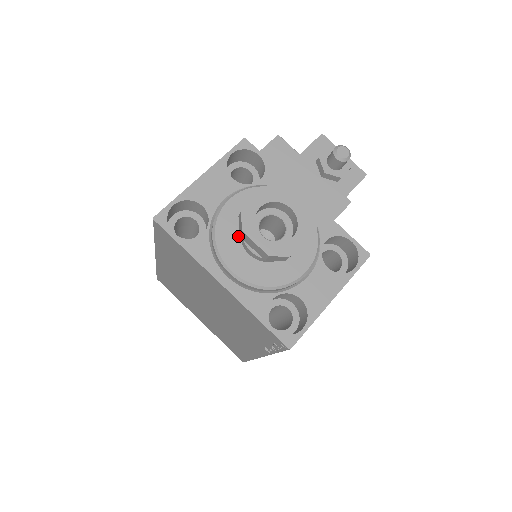
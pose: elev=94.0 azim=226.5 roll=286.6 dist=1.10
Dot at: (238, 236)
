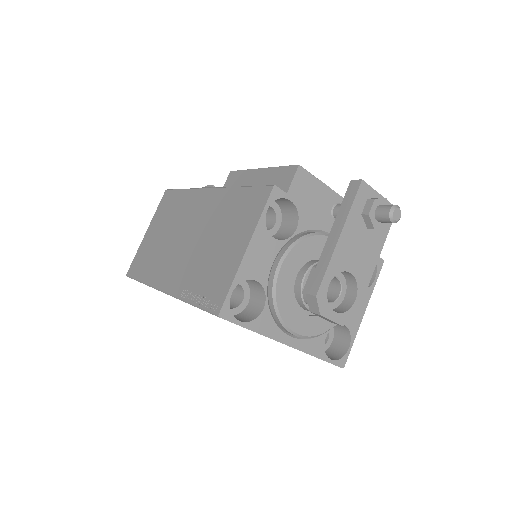
Dot at: (293, 297)
